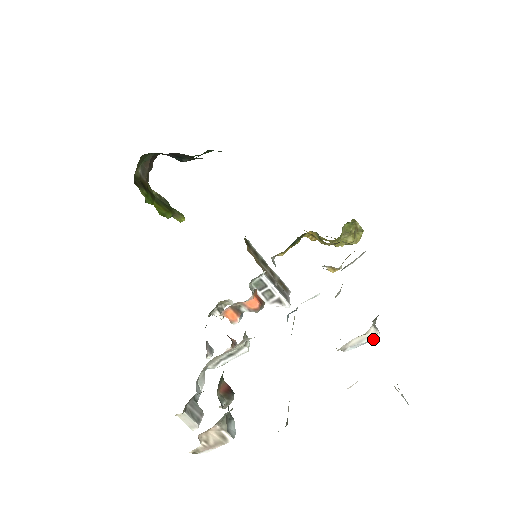
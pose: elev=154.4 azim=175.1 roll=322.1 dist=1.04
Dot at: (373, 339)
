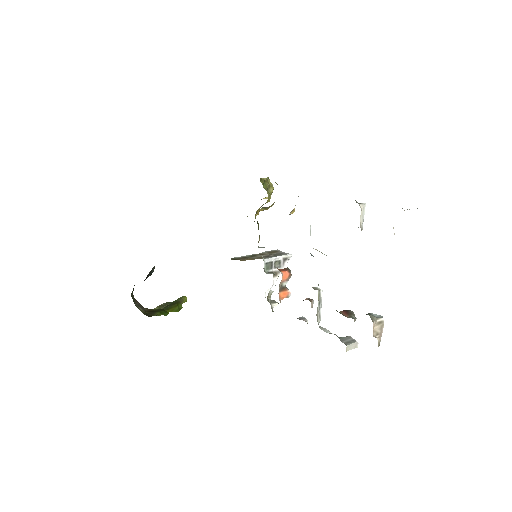
Dot at: (364, 209)
